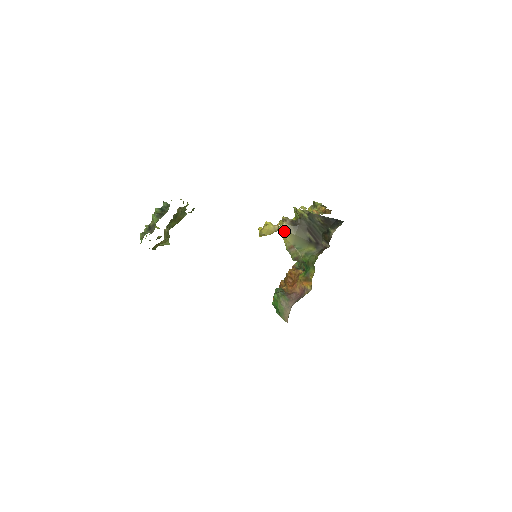
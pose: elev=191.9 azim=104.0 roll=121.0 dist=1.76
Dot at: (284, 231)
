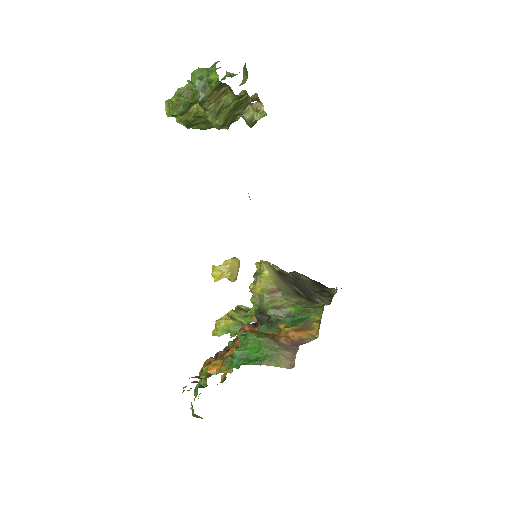
Dot at: (269, 268)
